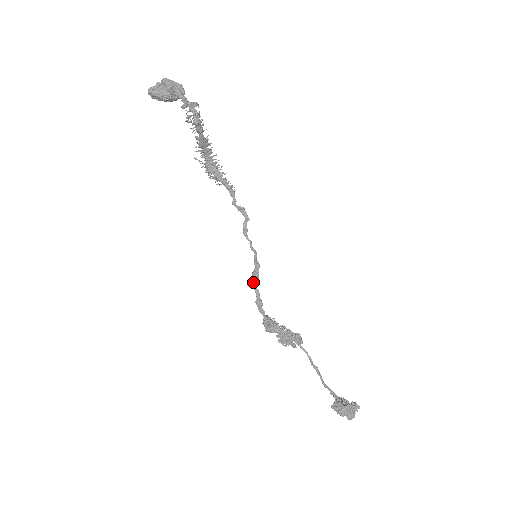
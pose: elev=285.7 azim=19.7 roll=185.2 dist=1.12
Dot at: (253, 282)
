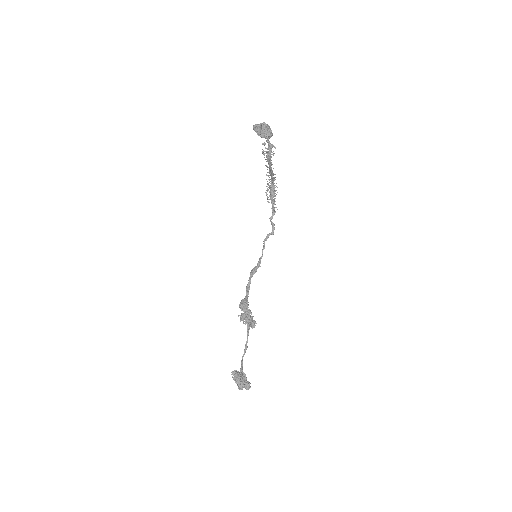
Dot at: (251, 272)
